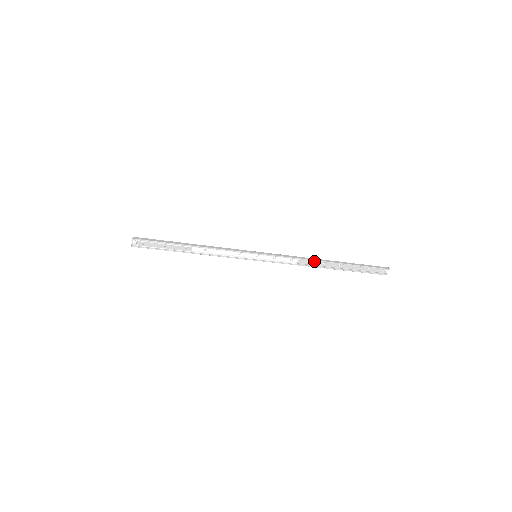
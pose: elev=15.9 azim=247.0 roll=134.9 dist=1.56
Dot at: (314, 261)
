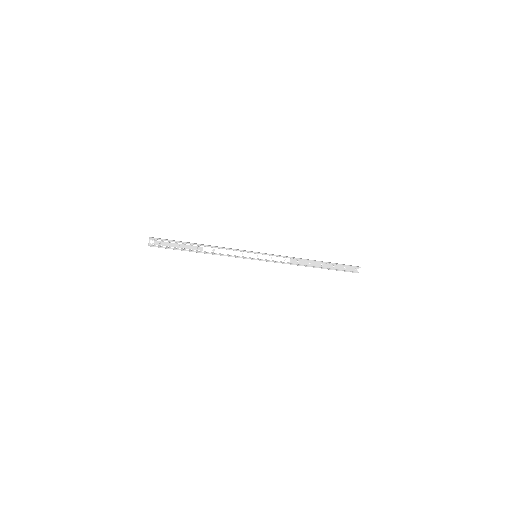
Dot at: (302, 261)
